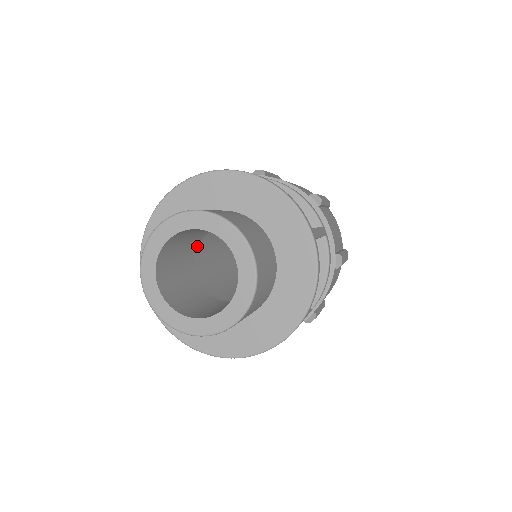
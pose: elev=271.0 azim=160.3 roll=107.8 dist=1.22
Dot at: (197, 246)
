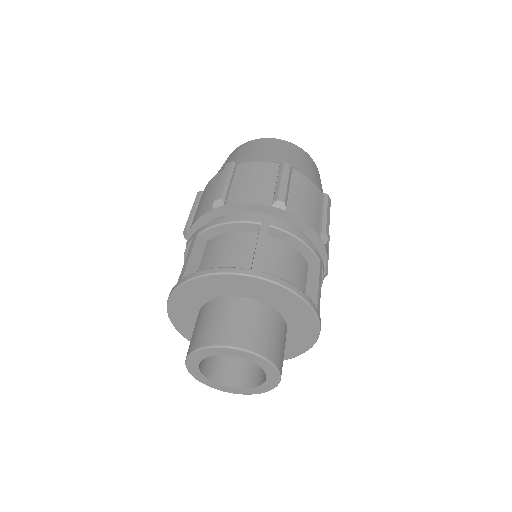
Dot at: occluded
